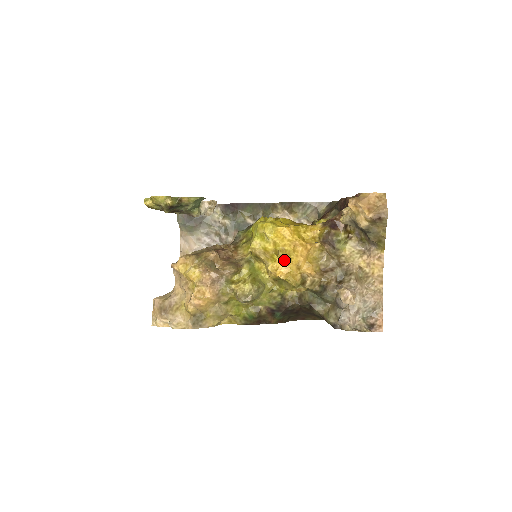
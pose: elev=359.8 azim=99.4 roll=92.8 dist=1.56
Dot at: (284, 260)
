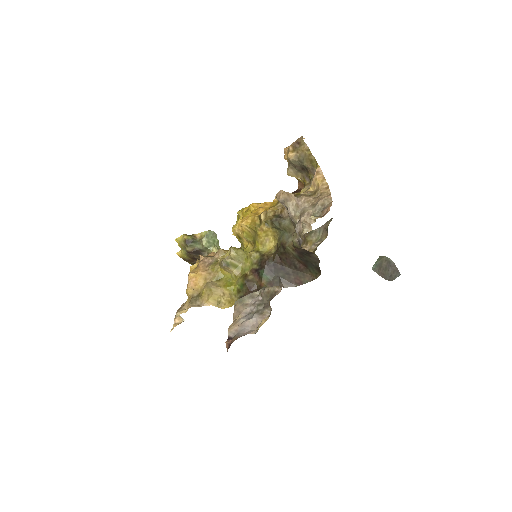
Dot at: occluded
